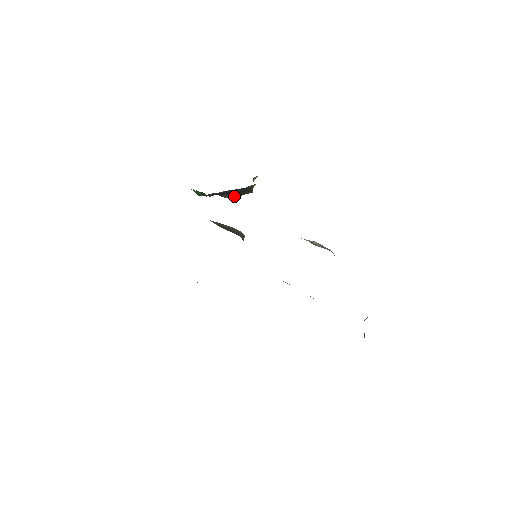
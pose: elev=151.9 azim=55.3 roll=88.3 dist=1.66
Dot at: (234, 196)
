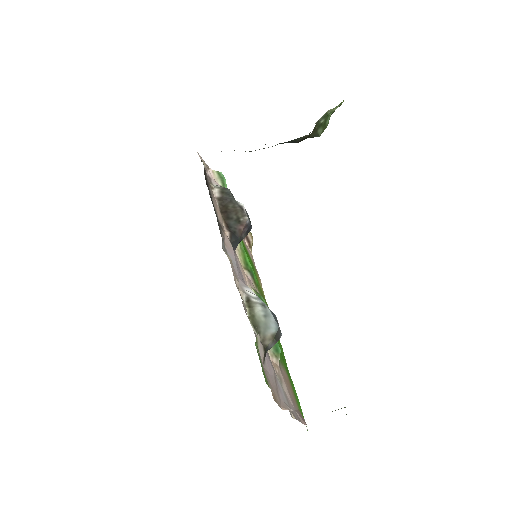
Dot at: occluded
